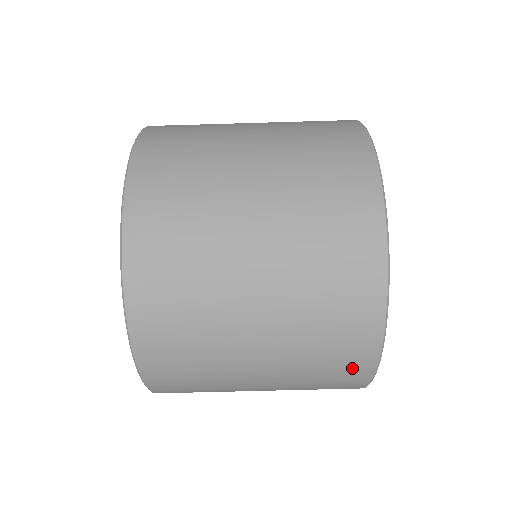
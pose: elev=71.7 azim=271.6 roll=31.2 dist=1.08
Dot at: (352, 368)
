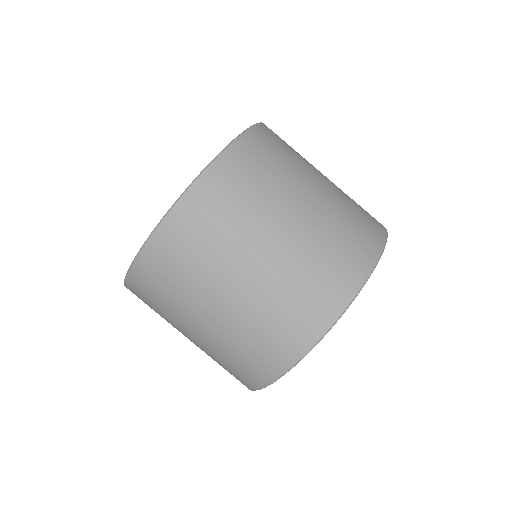
Dot at: (268, 362)
